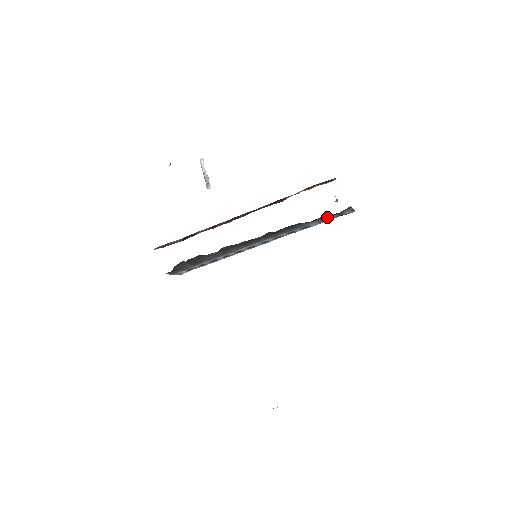
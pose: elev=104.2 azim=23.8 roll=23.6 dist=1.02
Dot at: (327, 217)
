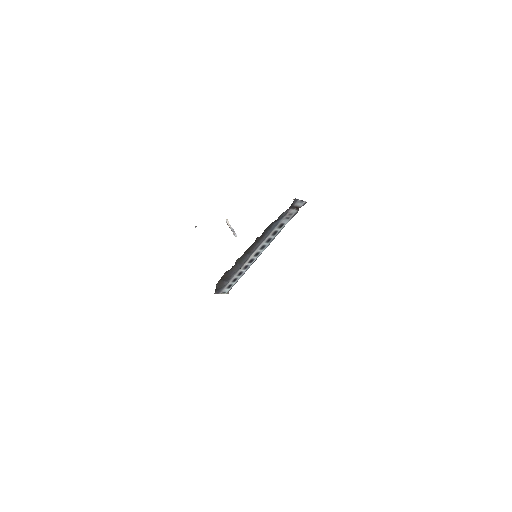
Dot at: (286, 212)
